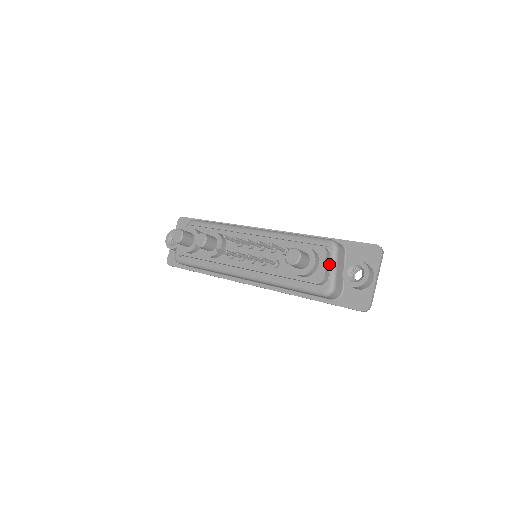
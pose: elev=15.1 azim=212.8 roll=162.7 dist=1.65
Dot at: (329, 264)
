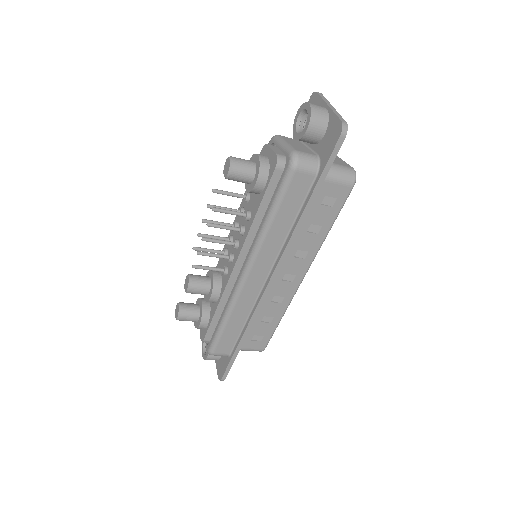
Dot at: (280, 151)
